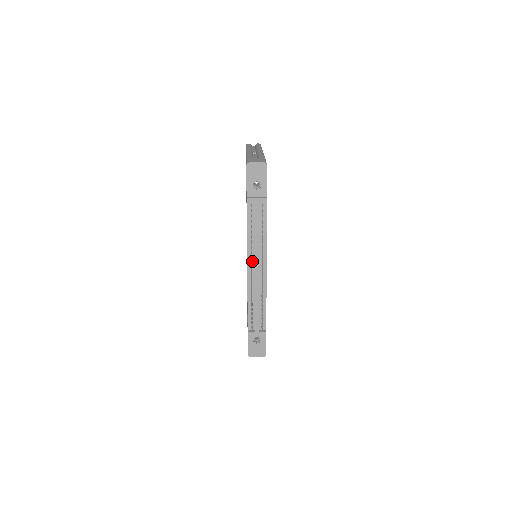
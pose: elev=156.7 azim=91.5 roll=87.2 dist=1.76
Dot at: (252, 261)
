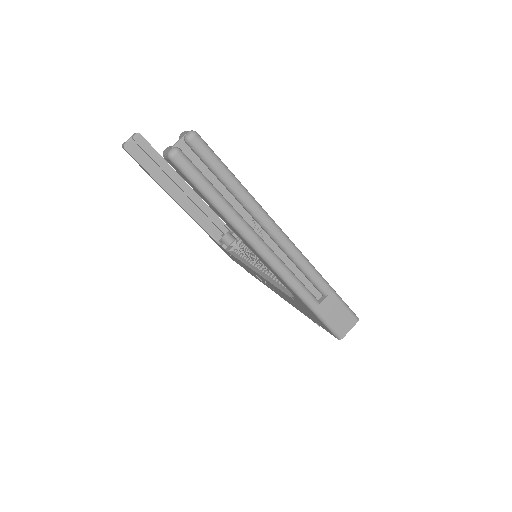
Dot at: occluded
